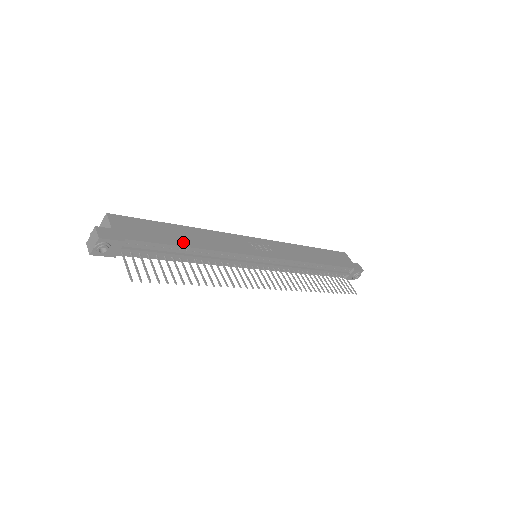
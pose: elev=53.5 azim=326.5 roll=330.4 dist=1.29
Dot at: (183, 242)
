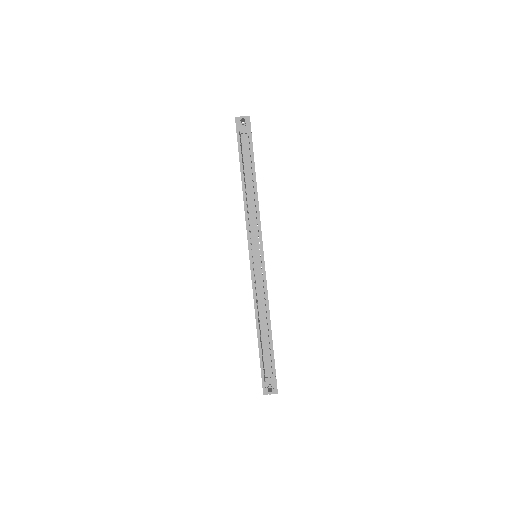
Dot at: occluded
